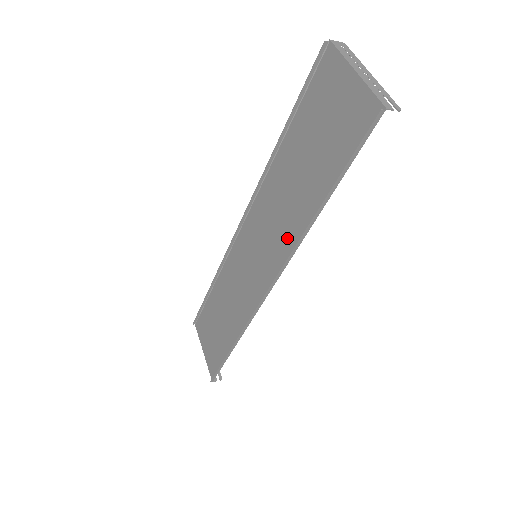
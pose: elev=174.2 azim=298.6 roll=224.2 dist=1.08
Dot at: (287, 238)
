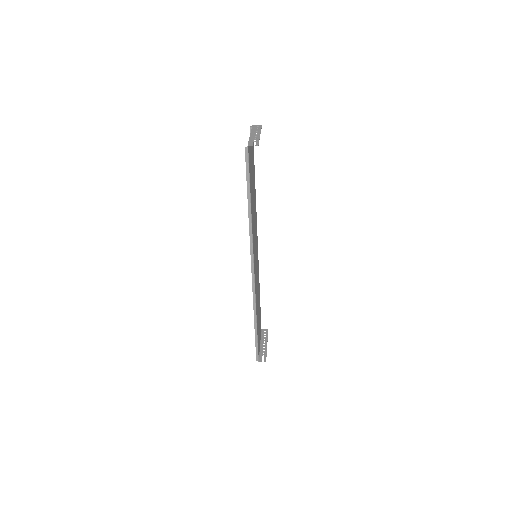
Dot at: (253, 234)
